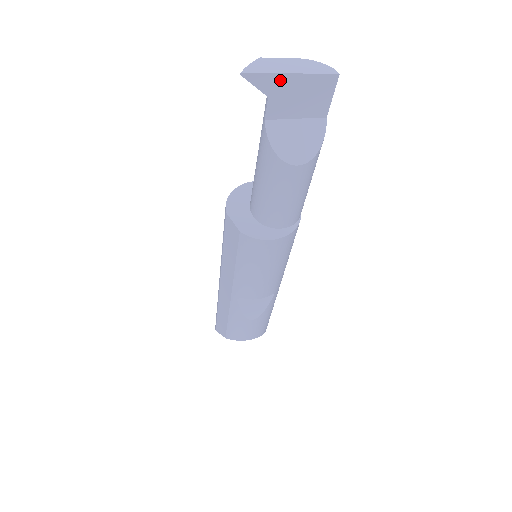
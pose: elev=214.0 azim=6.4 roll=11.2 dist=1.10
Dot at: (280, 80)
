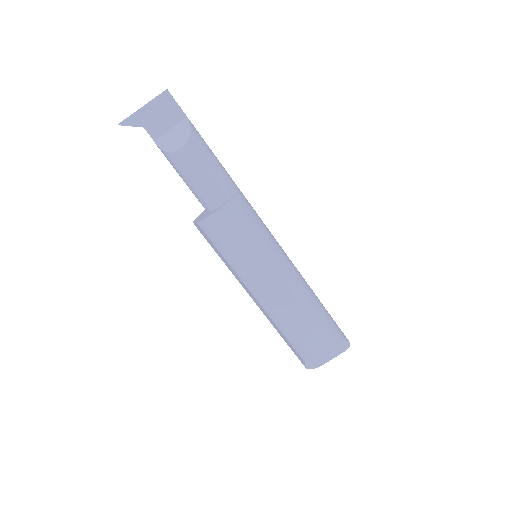
Dot at: (140, 114)
